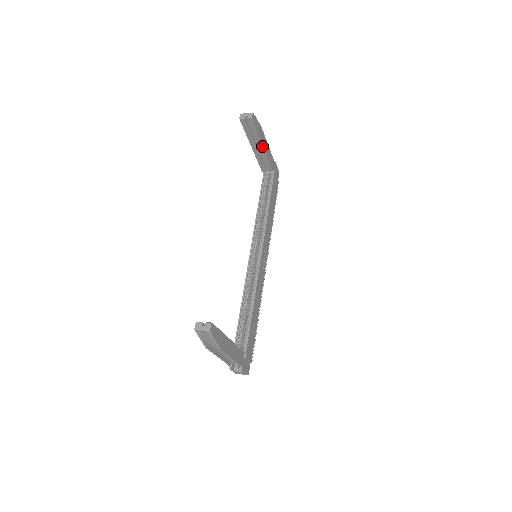
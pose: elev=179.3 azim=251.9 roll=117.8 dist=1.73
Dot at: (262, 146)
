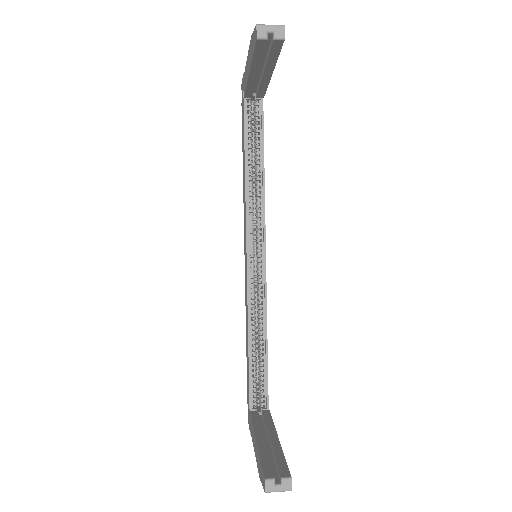
Dot at: (270, 72)
